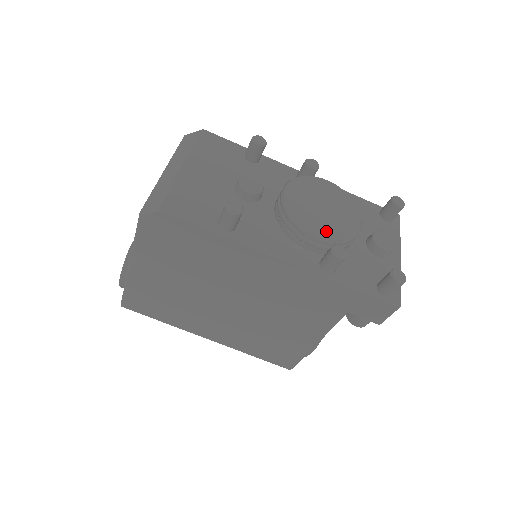
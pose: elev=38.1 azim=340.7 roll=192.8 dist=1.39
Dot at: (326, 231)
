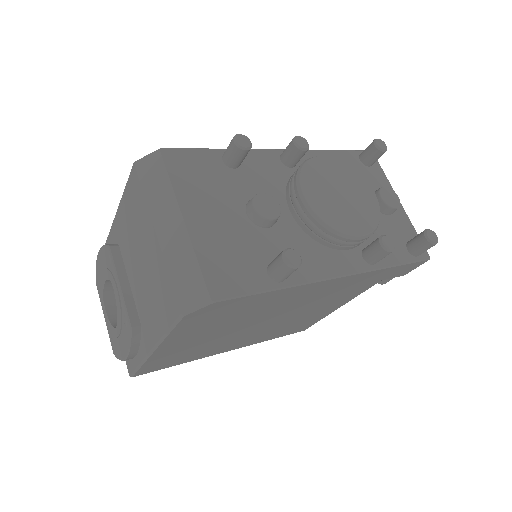
Dot at: (363, 225)
